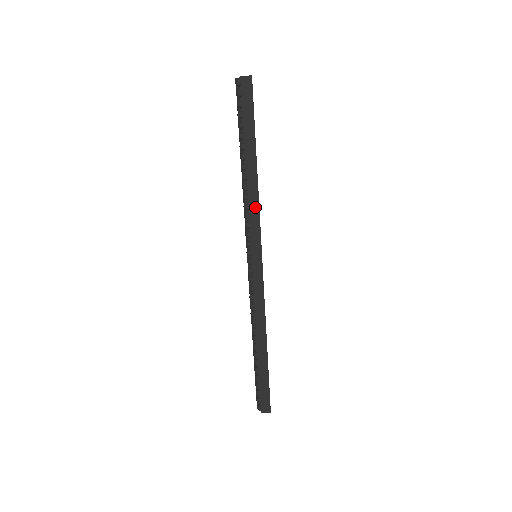
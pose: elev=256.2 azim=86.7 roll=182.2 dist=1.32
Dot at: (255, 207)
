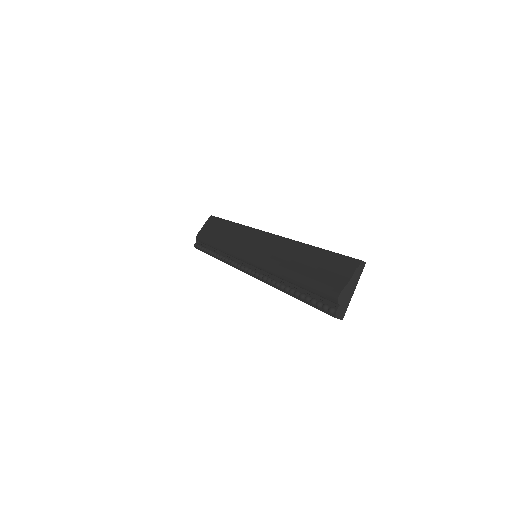
Dot at: occluded
